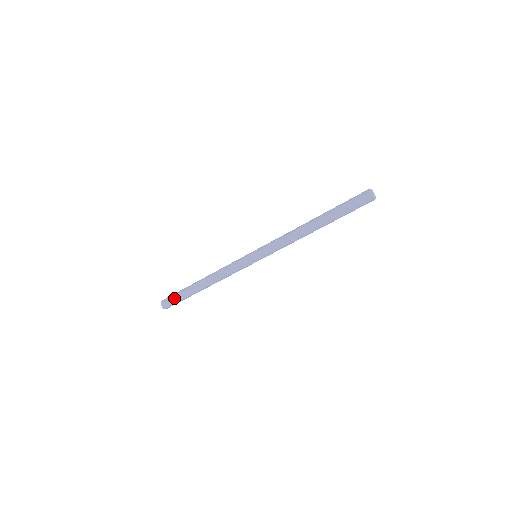
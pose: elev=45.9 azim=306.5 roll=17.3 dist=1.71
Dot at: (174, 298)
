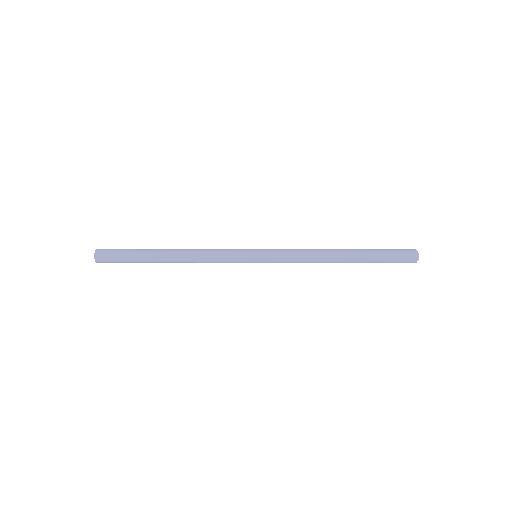
Dot at: (120, 255)
